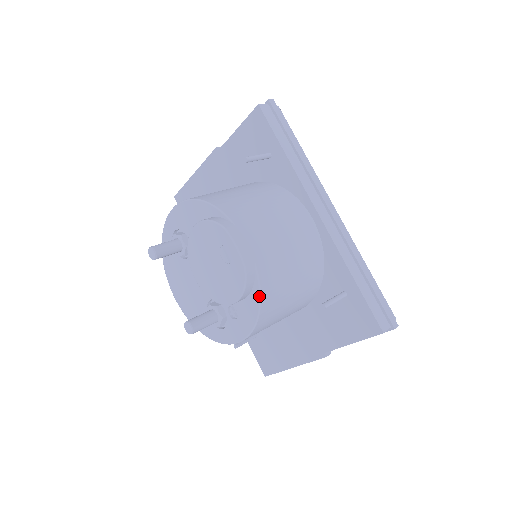
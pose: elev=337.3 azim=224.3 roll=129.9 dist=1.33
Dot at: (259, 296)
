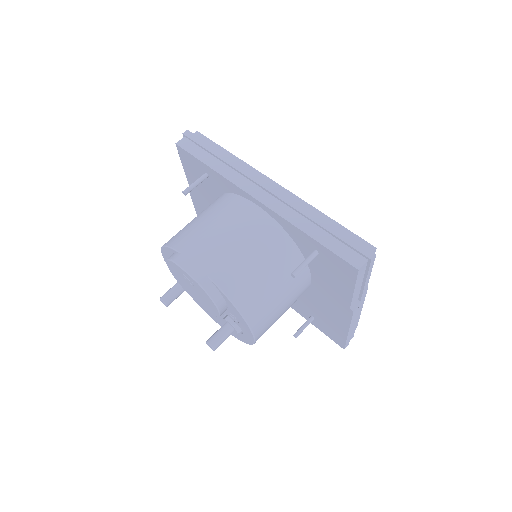
Dot at: (227, 298)
